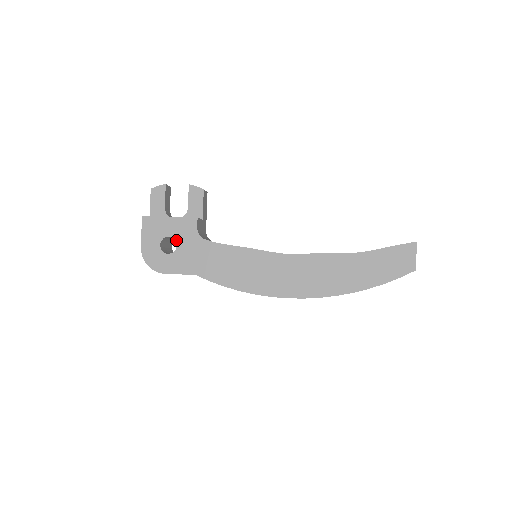
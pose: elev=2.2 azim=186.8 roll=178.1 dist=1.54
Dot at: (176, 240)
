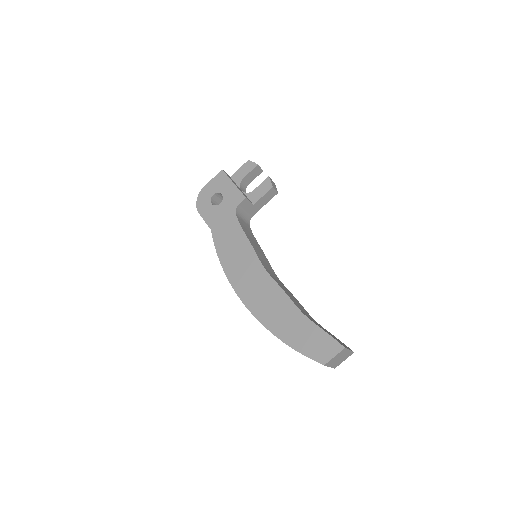
Dot at: (223, 200)
